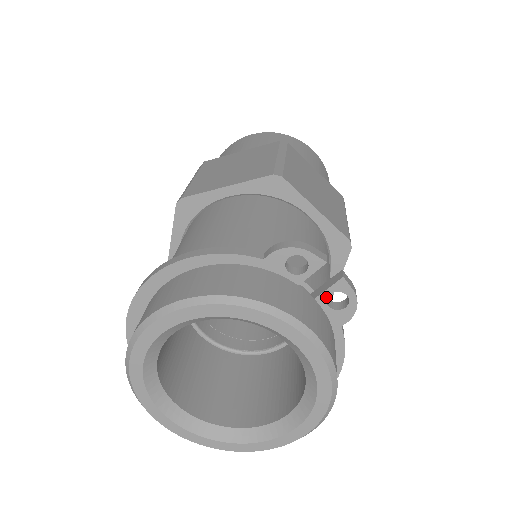
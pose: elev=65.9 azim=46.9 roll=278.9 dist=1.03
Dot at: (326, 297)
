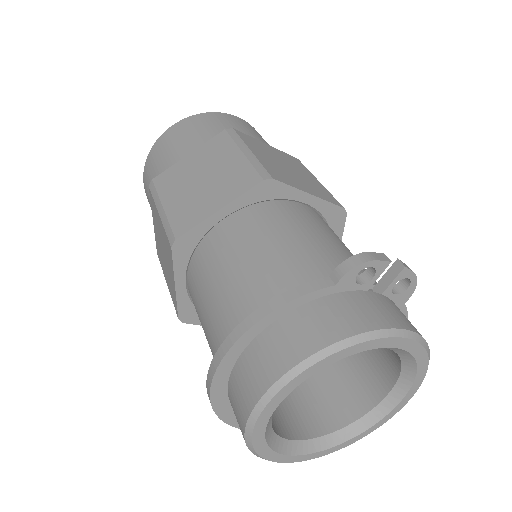
Dot at: (391, 288)
